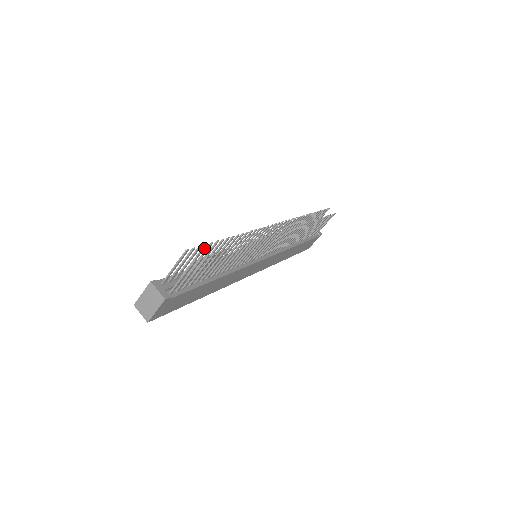
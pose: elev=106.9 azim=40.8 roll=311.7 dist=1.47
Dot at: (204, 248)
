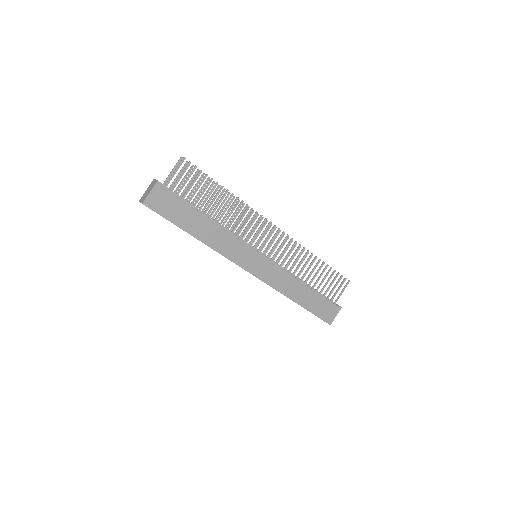
Dot at: (197, 173)
